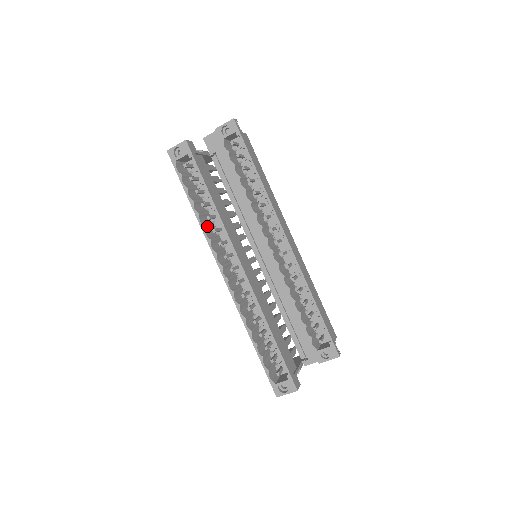
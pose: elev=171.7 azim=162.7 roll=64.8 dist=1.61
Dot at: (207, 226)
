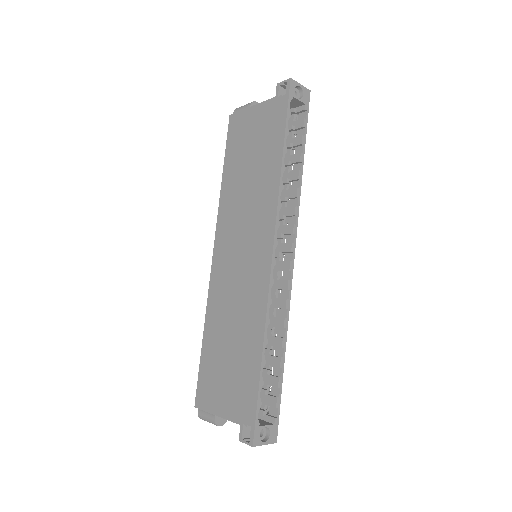
Dot at: occluded
